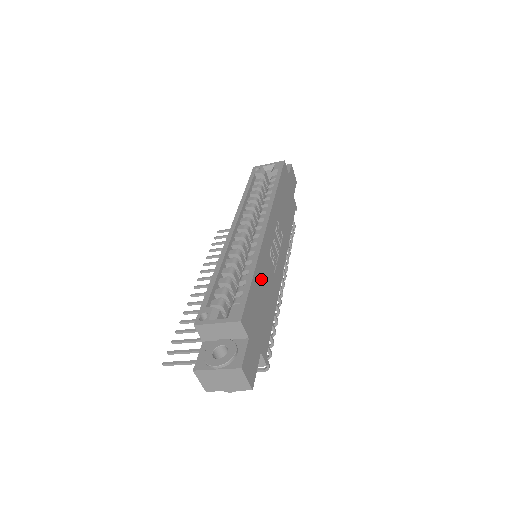
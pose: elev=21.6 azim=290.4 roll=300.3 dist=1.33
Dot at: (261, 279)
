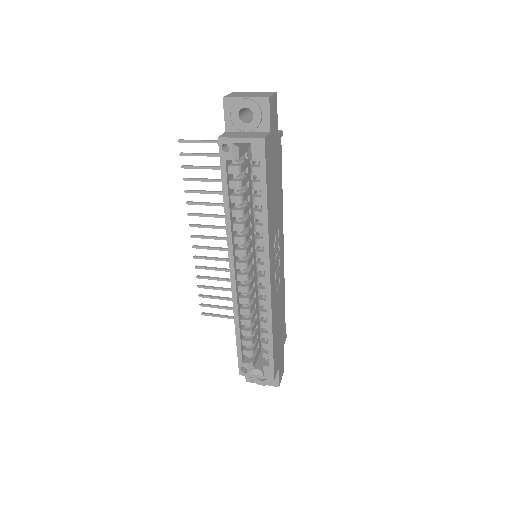
Dot at: (276, 323)
